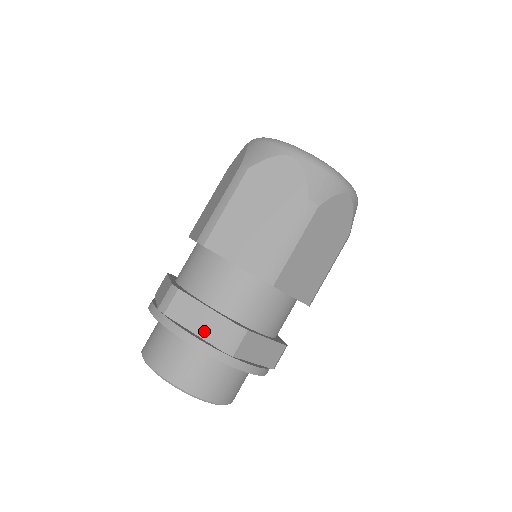
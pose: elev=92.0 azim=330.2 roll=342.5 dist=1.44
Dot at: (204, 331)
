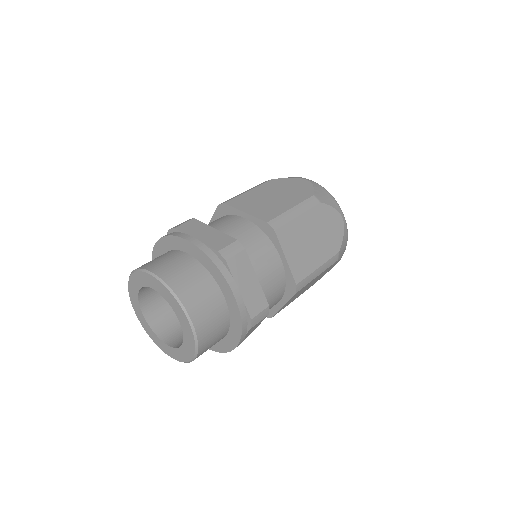
Dot at: occluded
